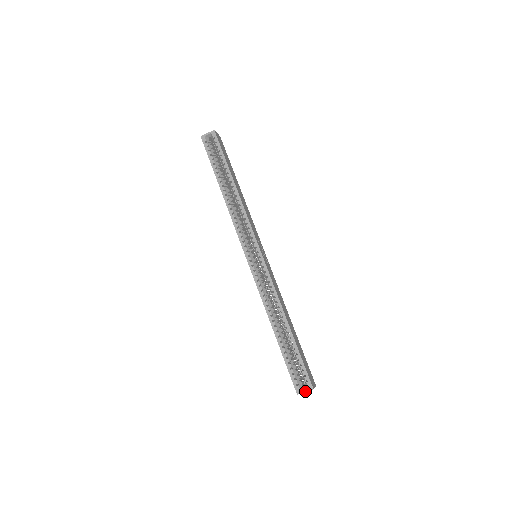
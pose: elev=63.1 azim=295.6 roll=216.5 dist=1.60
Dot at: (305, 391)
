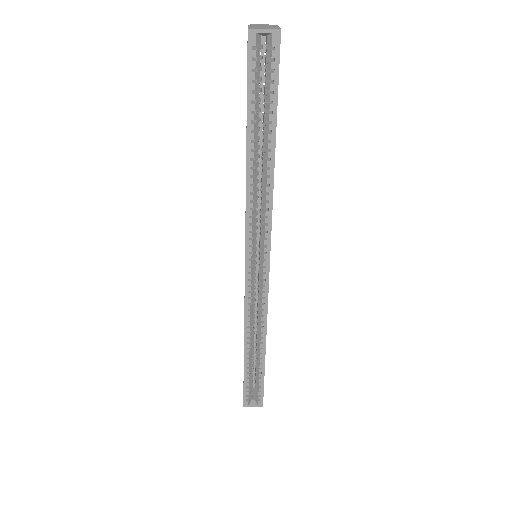
Dot at: (253, 406)
